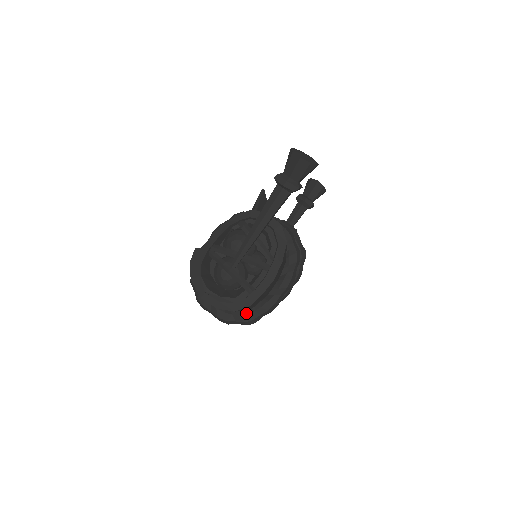
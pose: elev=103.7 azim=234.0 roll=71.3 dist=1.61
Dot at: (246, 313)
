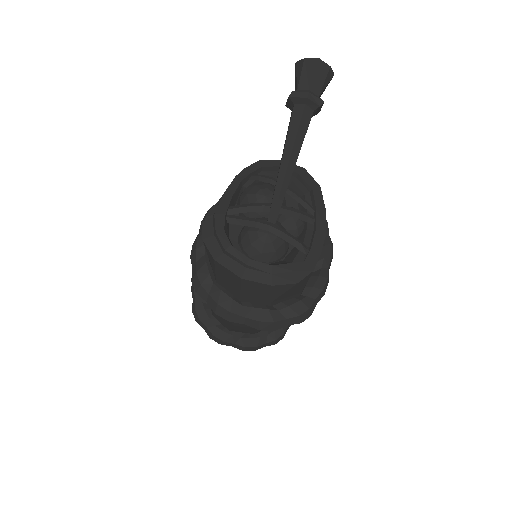
Dot at: (297, 301)
